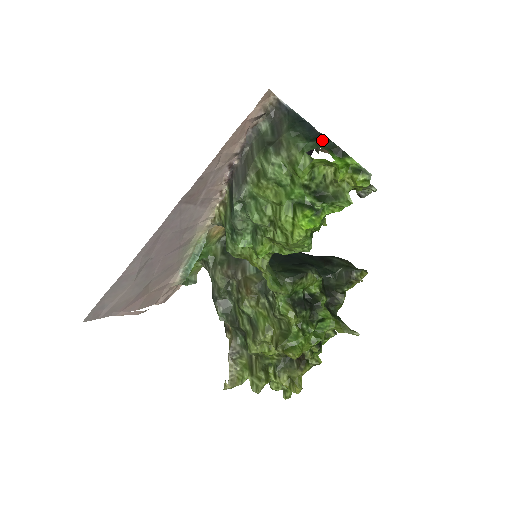
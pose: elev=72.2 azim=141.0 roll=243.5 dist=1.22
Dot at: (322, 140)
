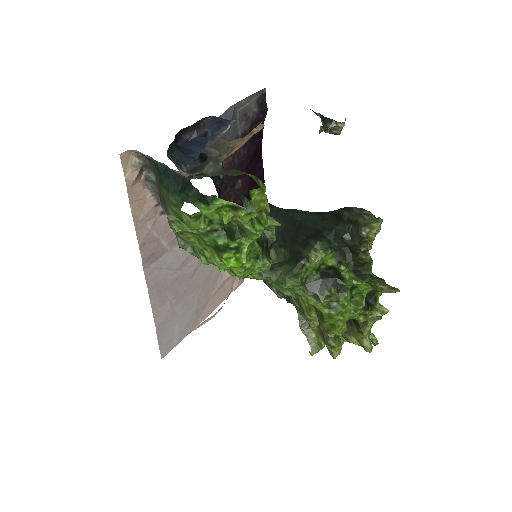
Dot at: (185, 190)
